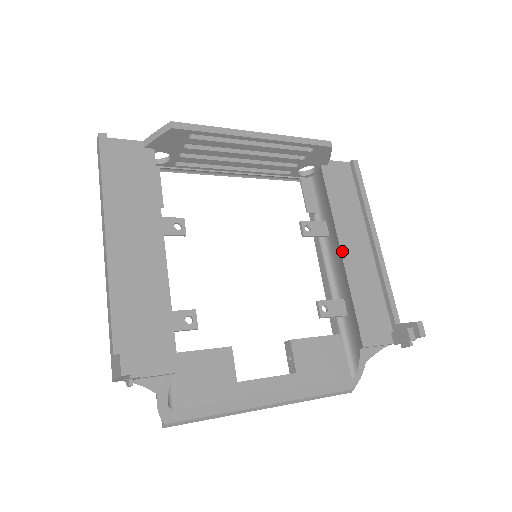
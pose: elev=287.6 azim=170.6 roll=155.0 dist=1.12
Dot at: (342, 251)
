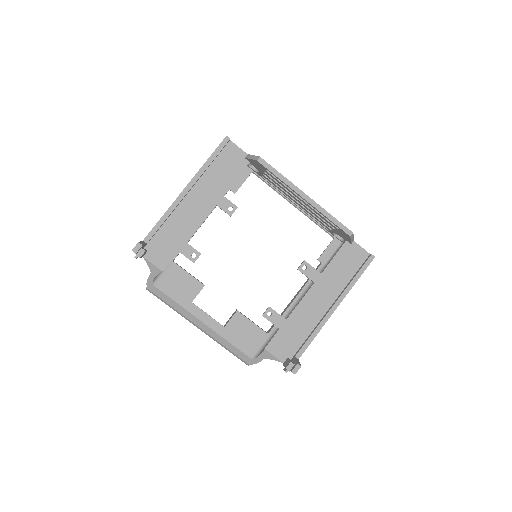
Dot at: (306, 295)
